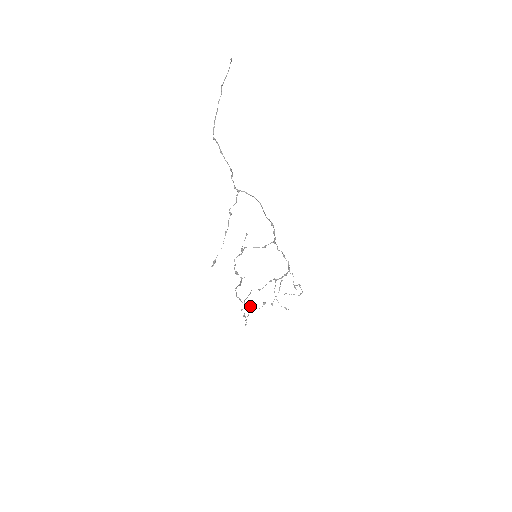
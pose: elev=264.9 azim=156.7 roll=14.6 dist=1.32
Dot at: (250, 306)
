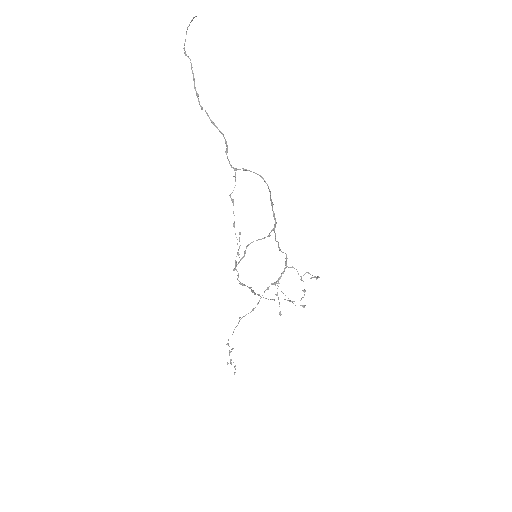
Dot at: (291, 301)
